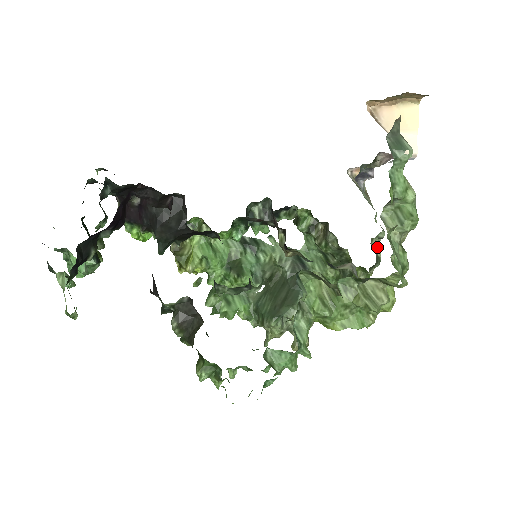
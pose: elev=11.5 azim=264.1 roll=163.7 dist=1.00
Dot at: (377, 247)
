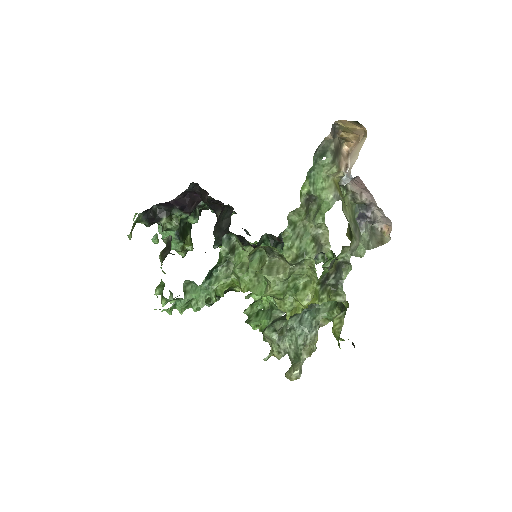
Dot at: (346, 272)
